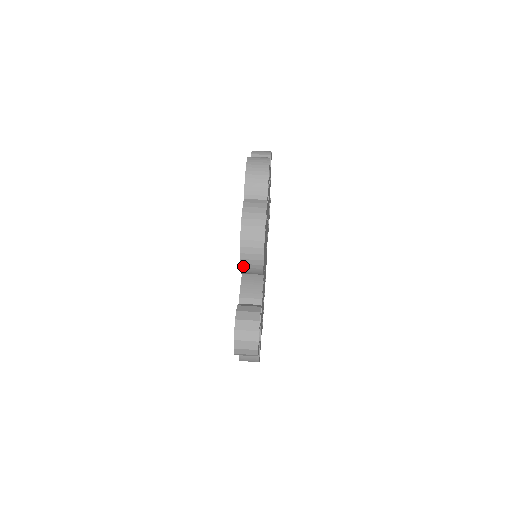
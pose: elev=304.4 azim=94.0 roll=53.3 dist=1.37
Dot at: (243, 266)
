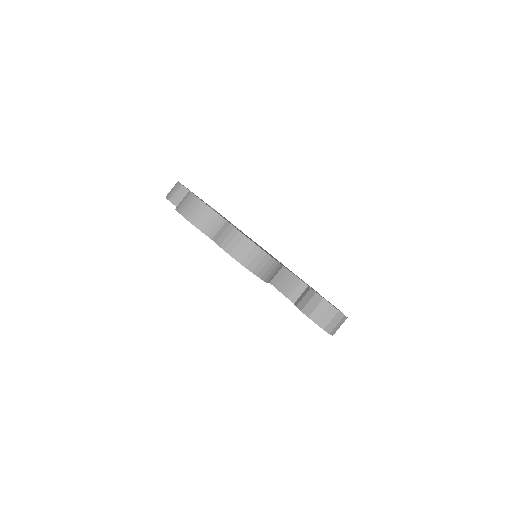
Dot at: (267, 279)
